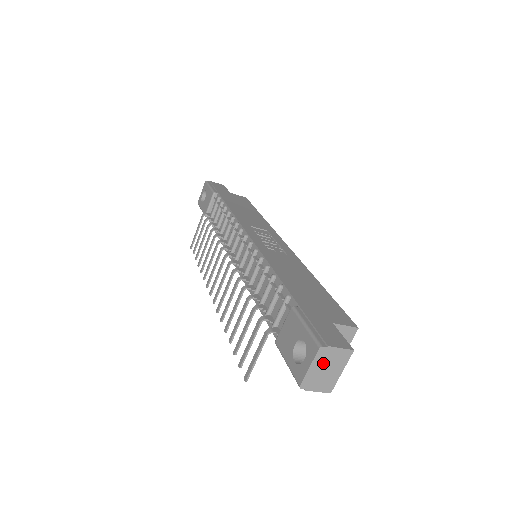
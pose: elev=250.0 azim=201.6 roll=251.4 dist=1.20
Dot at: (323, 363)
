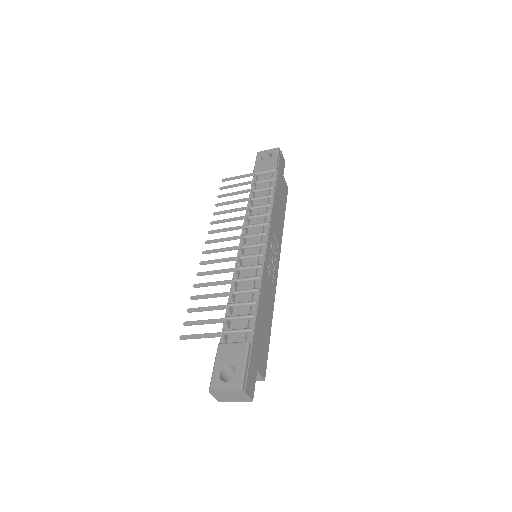
Dot at: (233, 394)
